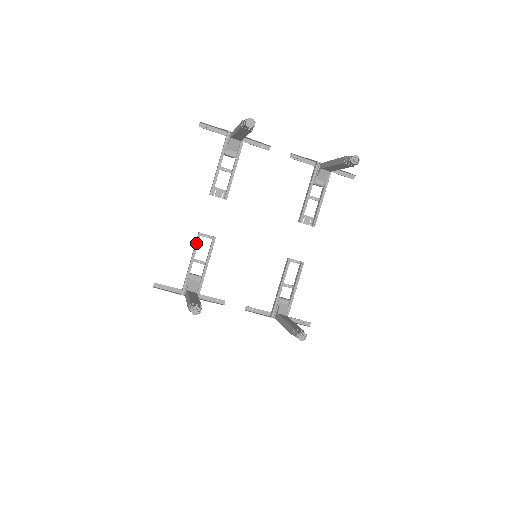
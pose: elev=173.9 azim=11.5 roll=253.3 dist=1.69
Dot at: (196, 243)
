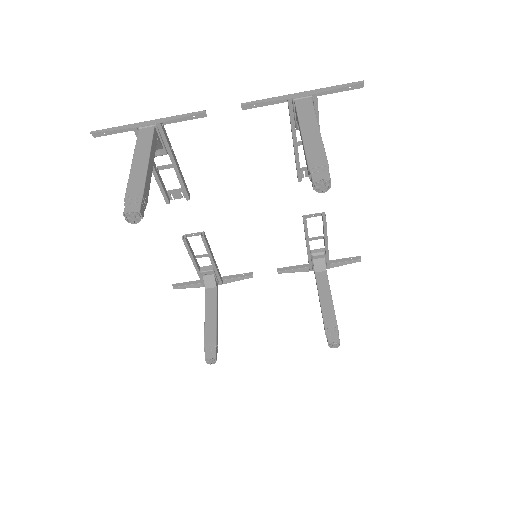
Dot at: (186, 248)
